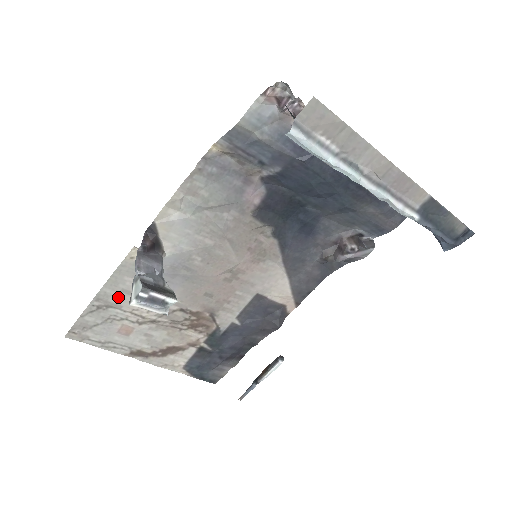
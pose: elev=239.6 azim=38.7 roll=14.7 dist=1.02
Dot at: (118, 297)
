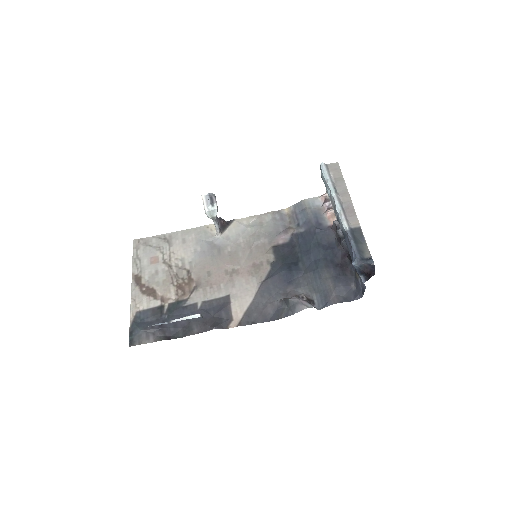
Dot at: (178, 241)
